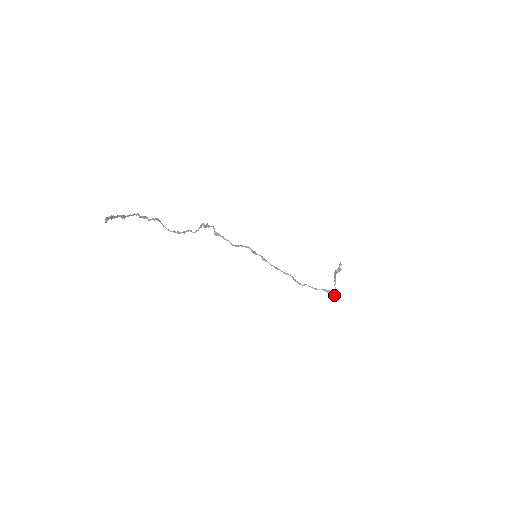
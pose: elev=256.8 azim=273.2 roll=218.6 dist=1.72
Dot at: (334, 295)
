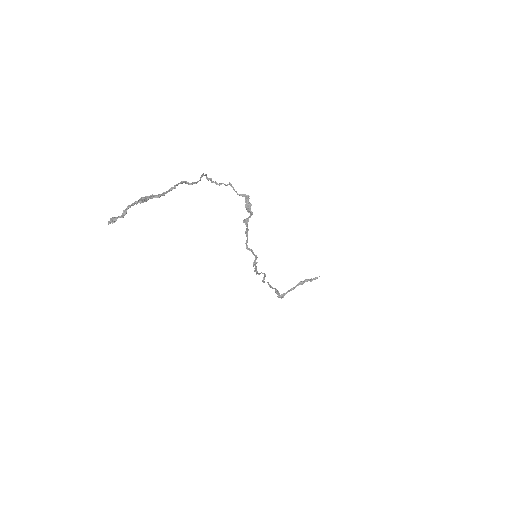
Dot at: (278, 297)
